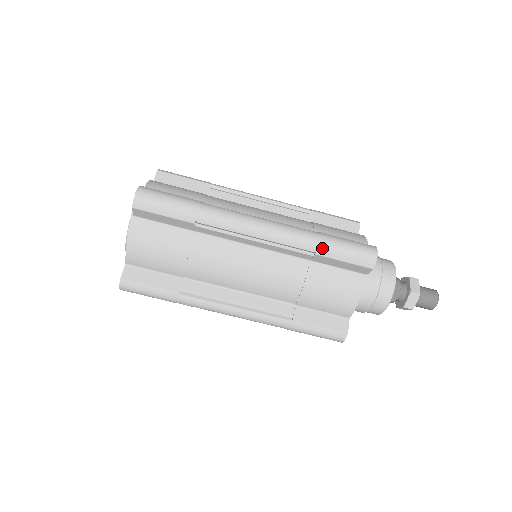
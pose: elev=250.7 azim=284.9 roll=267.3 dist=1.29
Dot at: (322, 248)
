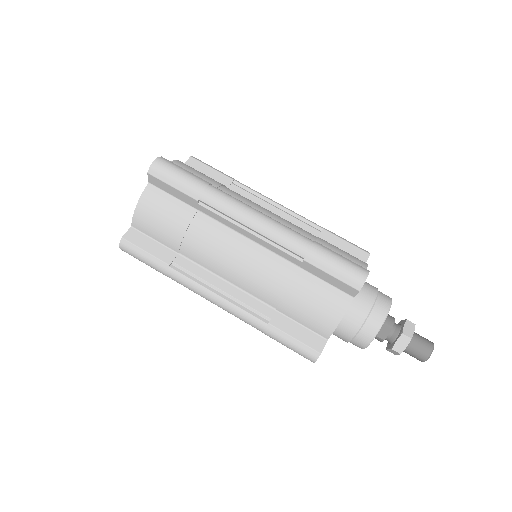
Dot at: (312, 255)
